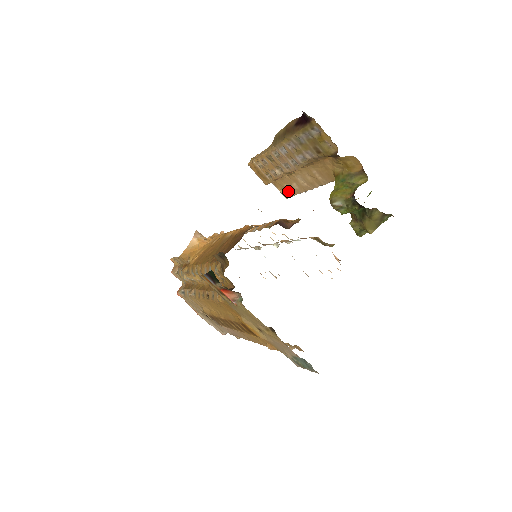
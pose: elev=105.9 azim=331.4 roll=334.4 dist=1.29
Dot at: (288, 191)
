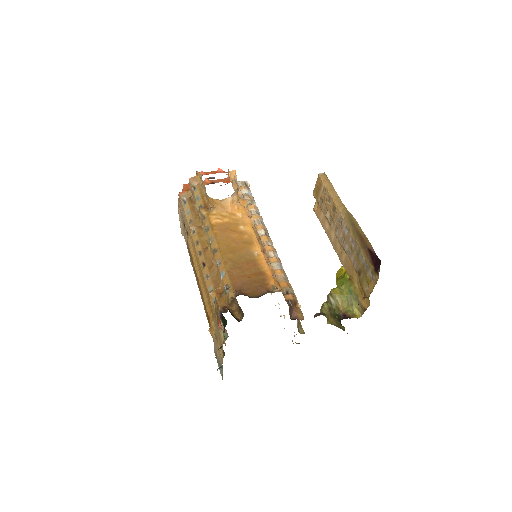
Dot at: (320, 215)
